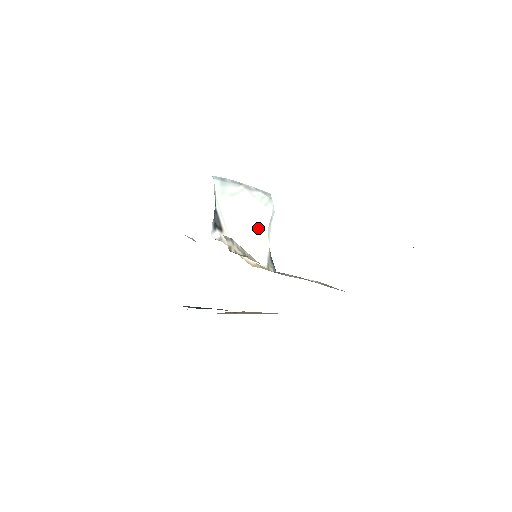
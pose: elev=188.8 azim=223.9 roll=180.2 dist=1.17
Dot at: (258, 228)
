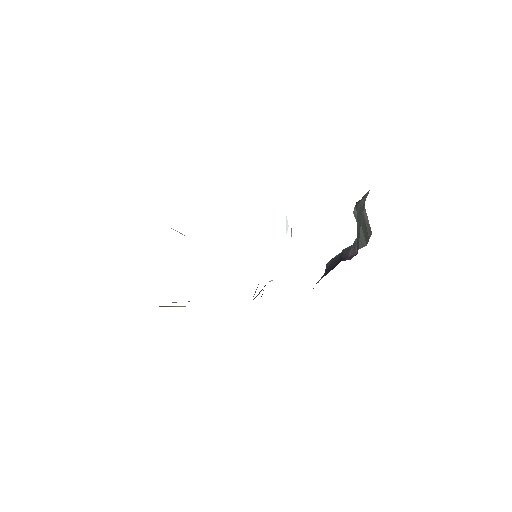
Dot at: occluded
